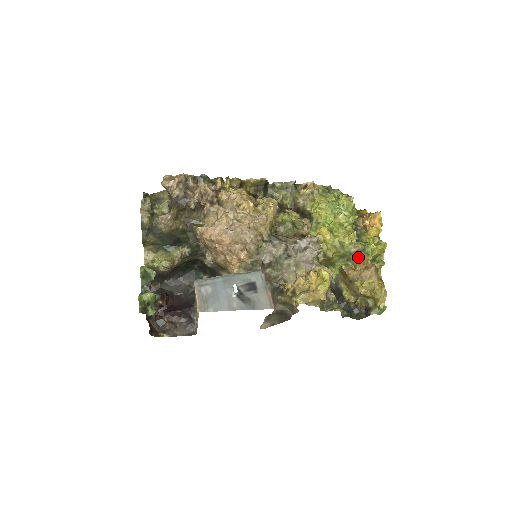
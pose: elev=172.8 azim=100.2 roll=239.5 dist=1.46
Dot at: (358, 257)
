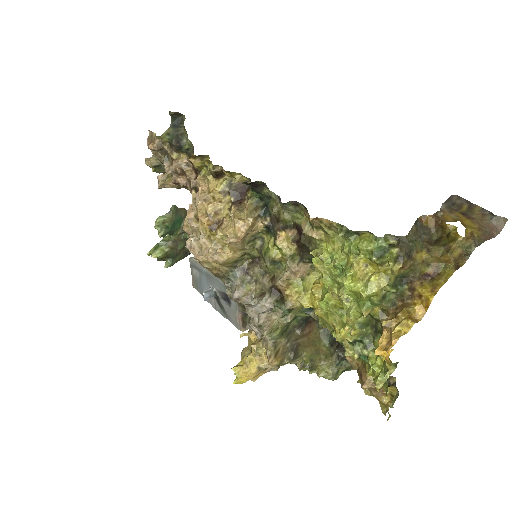
Dot at: occluded
